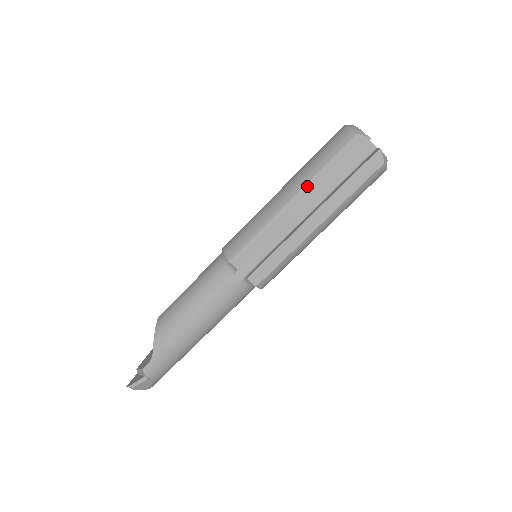
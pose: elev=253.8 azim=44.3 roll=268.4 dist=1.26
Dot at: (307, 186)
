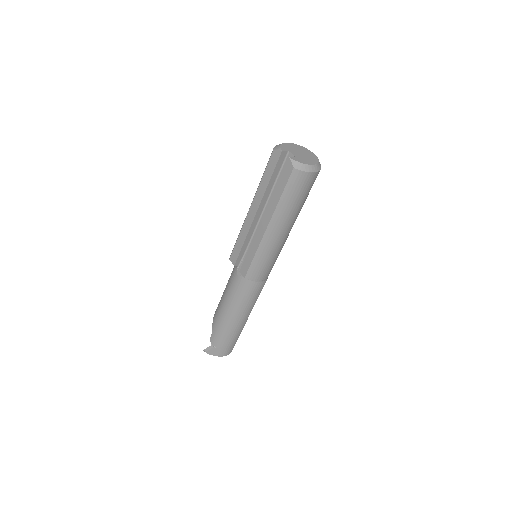
Dot at: (256, 197)
